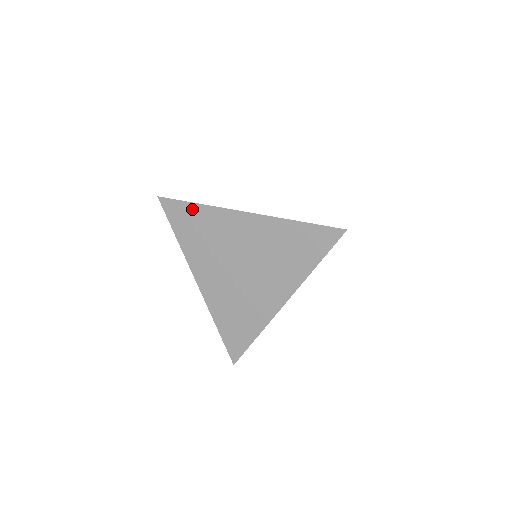
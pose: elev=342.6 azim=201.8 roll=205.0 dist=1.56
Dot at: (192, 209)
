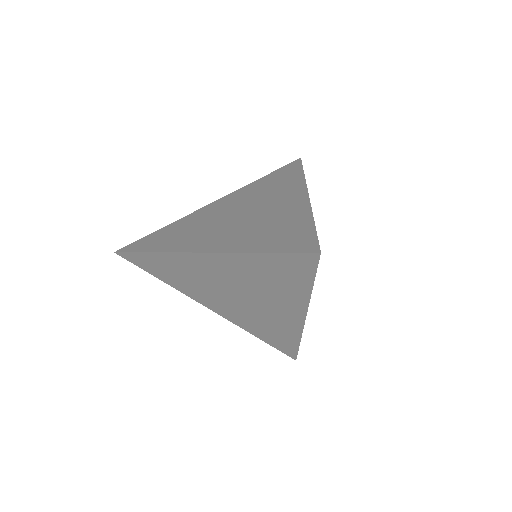
Dot at: (151, 258)
